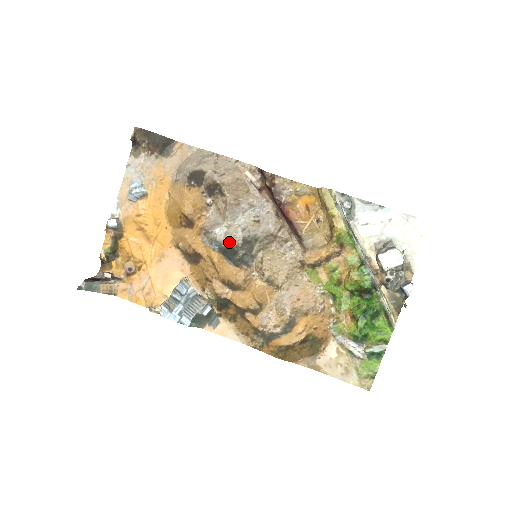
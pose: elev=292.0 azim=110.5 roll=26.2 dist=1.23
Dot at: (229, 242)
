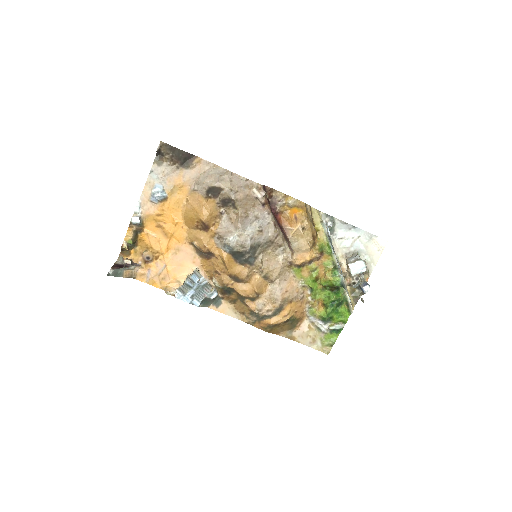
Dot at: (240, 248)
